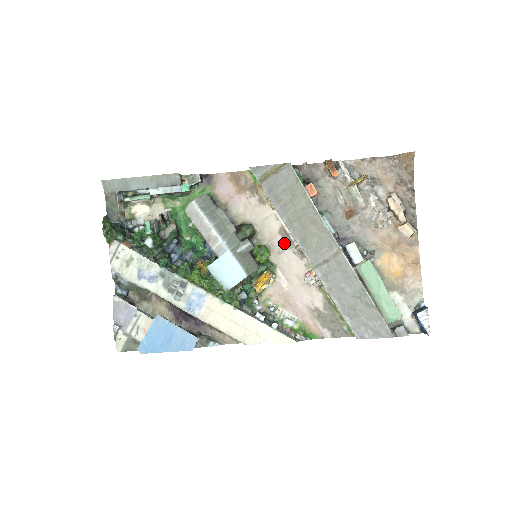
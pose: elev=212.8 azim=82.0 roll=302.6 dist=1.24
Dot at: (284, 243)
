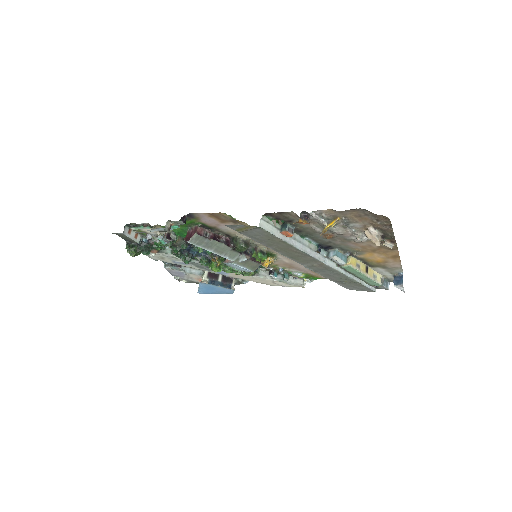
Dot at: occluded
